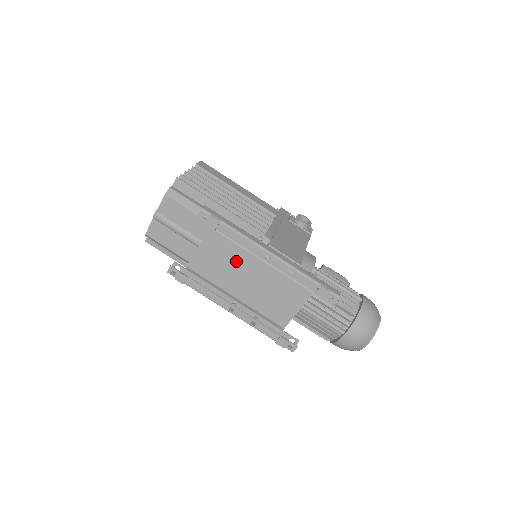
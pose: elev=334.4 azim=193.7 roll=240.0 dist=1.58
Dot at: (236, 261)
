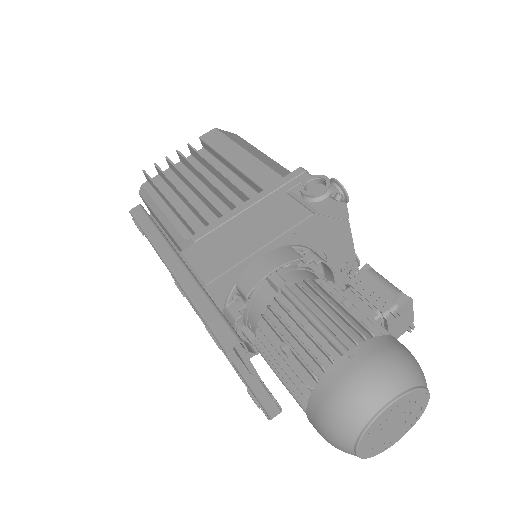
Dot at: occluded
